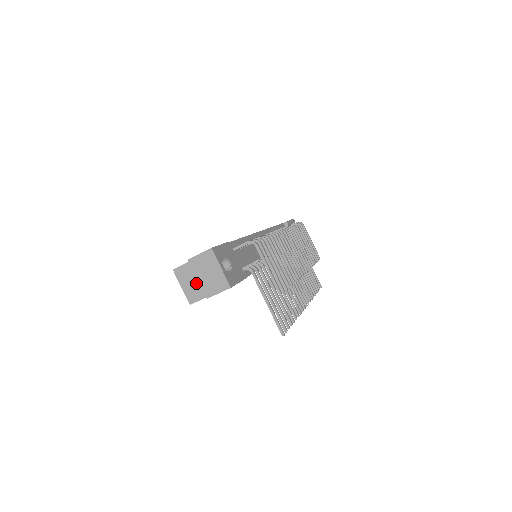
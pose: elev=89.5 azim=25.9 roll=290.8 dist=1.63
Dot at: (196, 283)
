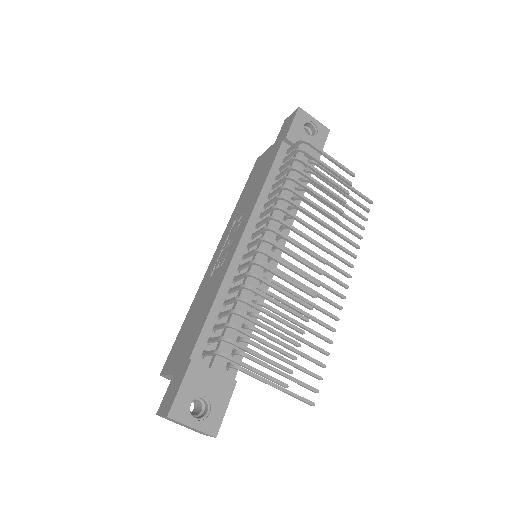
Dot at: occluded
